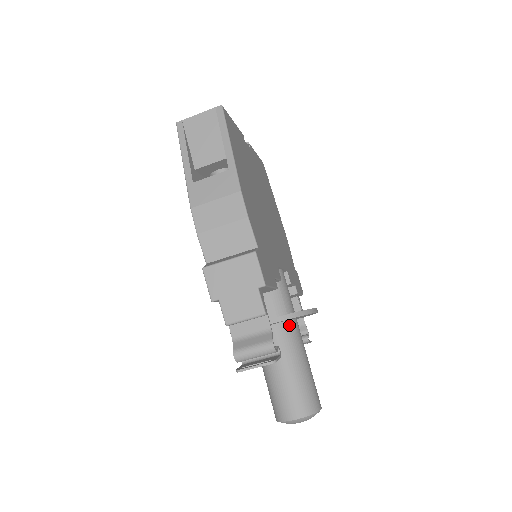
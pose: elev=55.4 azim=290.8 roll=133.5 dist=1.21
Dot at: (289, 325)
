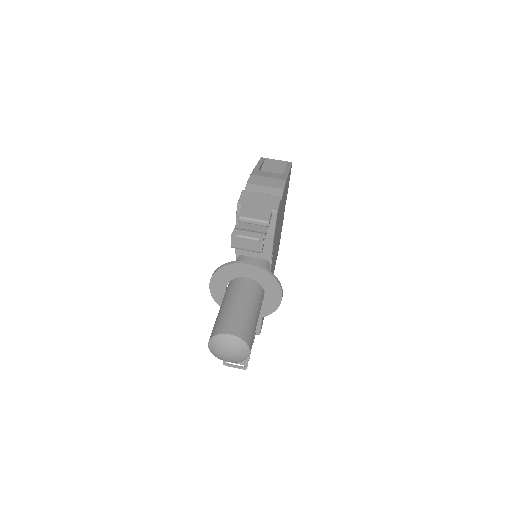
Dot at: (259, 288)
